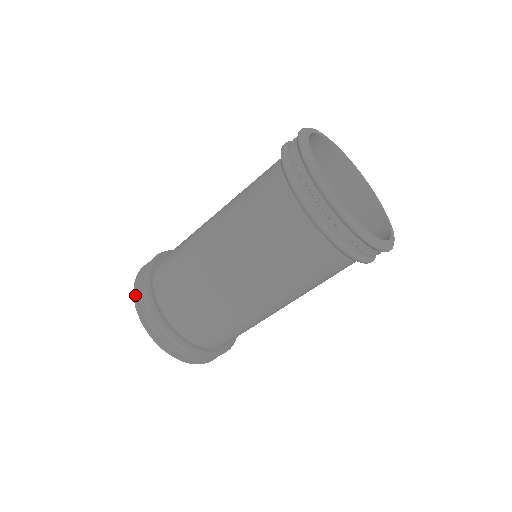
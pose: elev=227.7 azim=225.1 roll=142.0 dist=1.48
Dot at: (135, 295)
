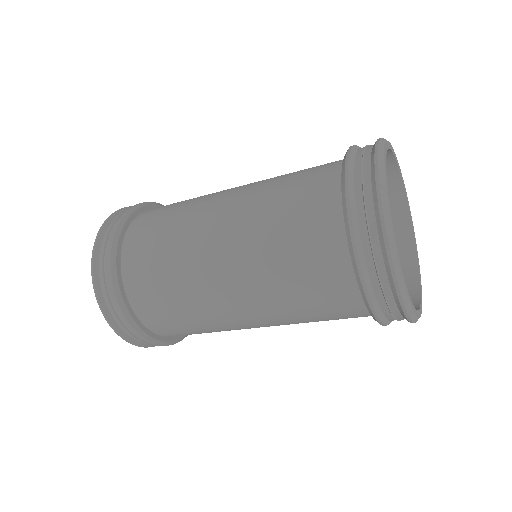
Dot at: (101, 305)
